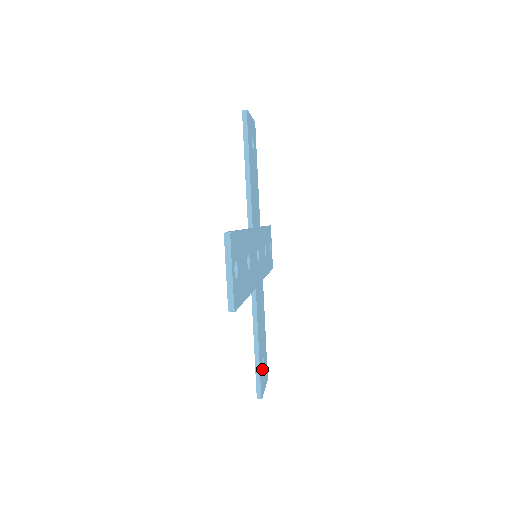
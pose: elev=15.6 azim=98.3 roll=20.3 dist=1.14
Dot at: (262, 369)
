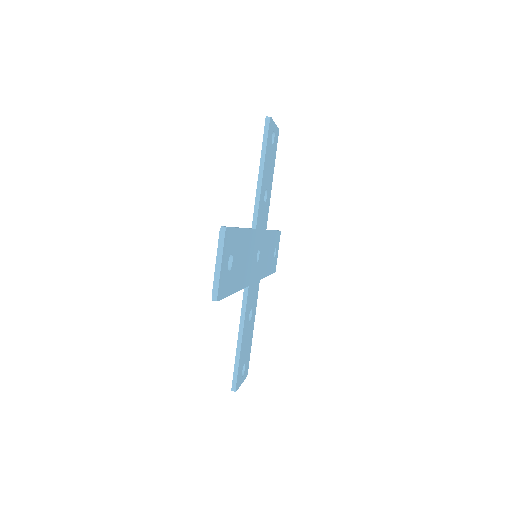
Dot at: (274, 260)
